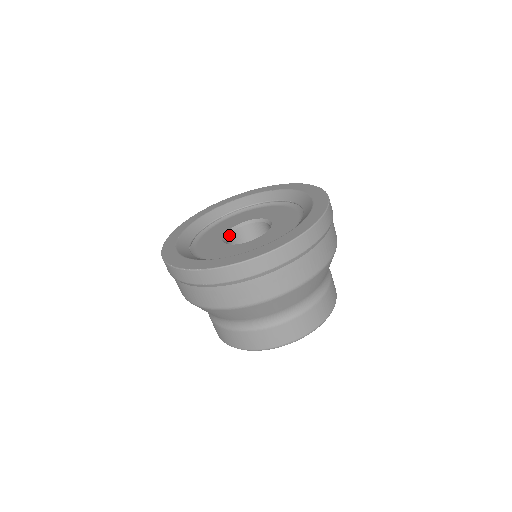
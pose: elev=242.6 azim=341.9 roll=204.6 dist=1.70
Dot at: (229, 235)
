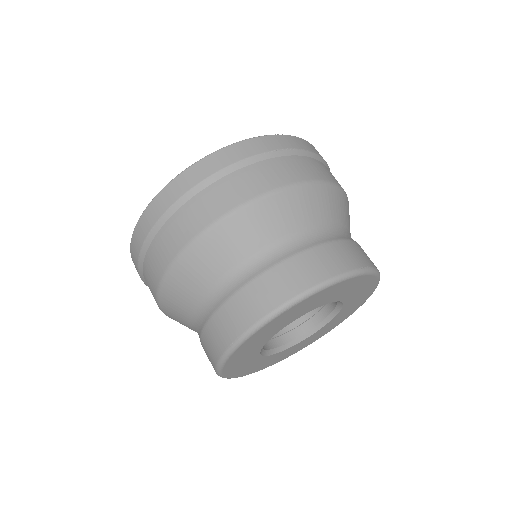
Dot at: occluded
